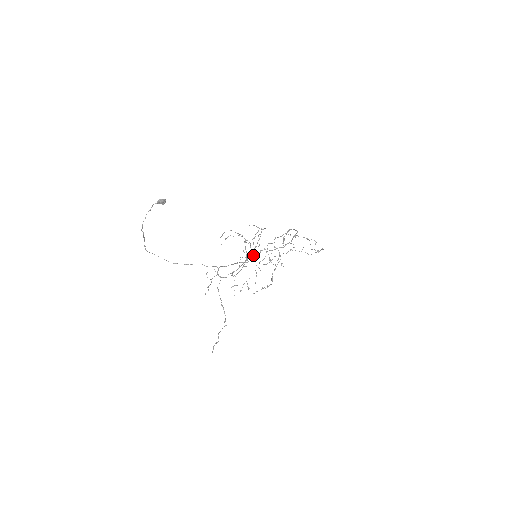
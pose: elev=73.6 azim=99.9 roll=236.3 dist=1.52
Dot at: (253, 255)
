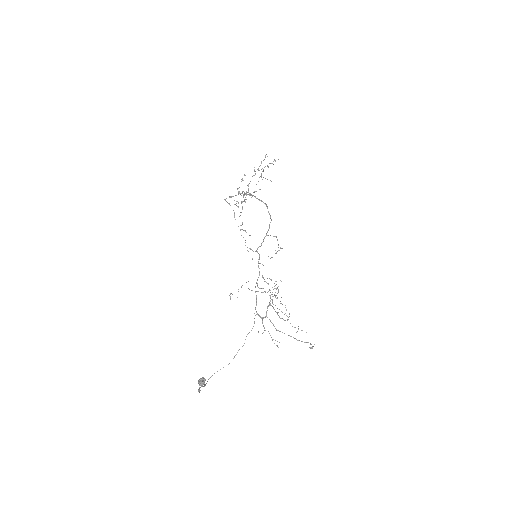
Dot at: occluded
